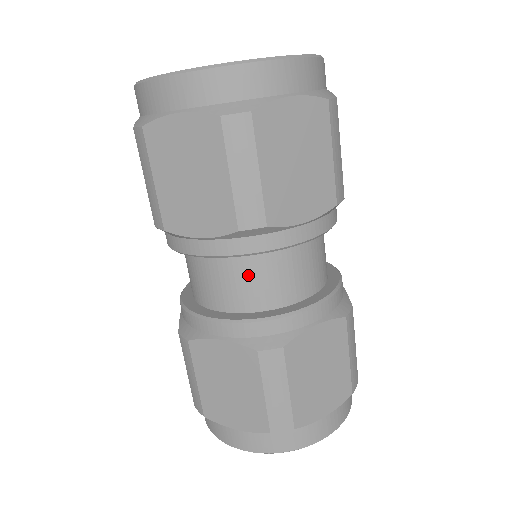
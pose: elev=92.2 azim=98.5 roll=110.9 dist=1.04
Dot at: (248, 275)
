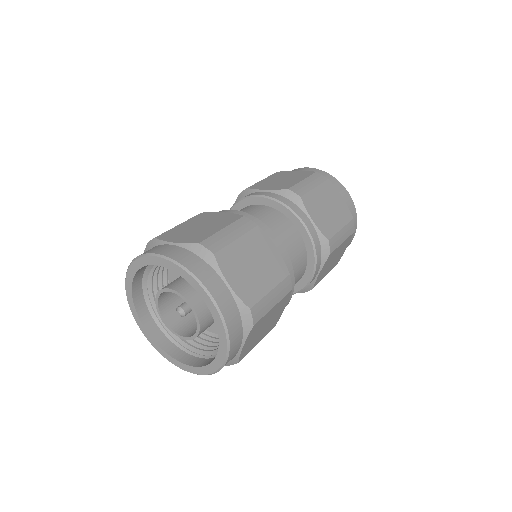
Dot at: (266, 214)
